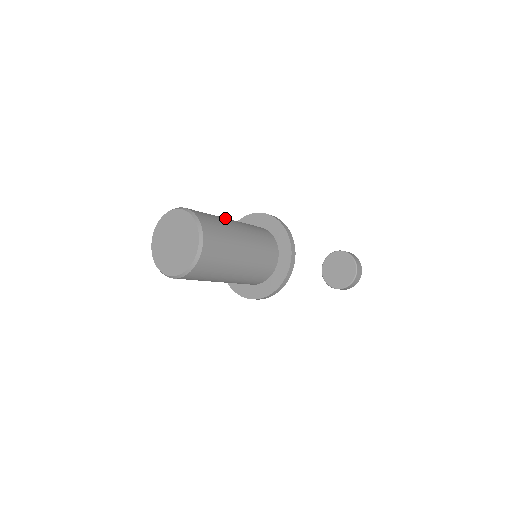
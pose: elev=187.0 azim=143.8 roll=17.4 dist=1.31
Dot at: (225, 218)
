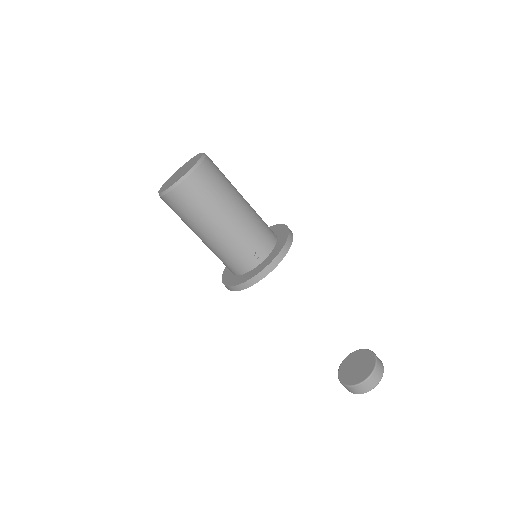
Dot at: occluded
